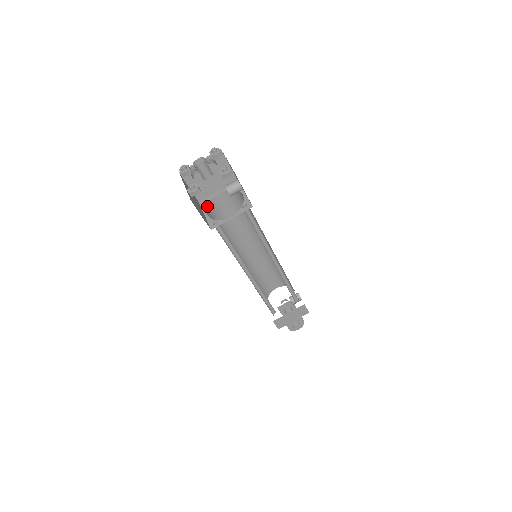
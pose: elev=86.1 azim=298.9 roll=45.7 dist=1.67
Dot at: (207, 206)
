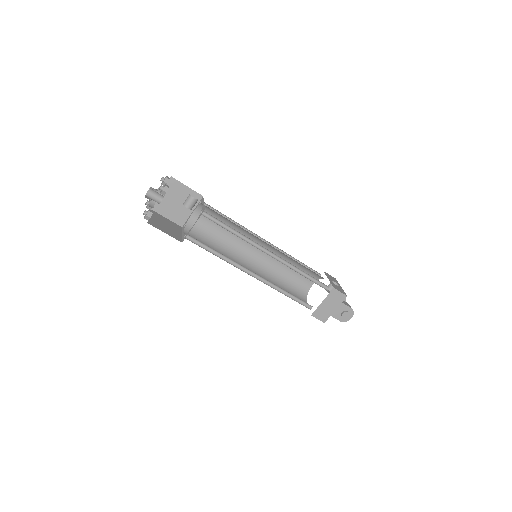
Dot at: (185, 227)
